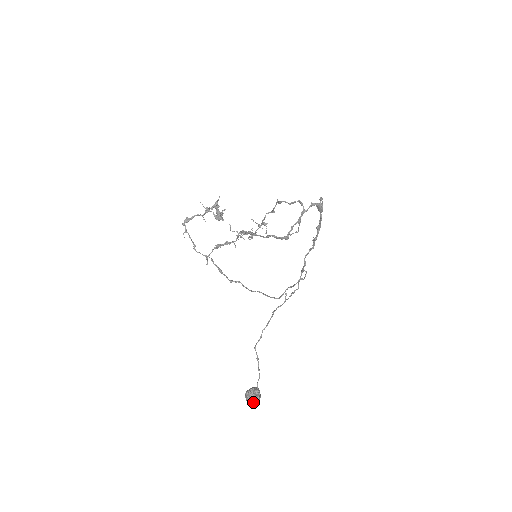
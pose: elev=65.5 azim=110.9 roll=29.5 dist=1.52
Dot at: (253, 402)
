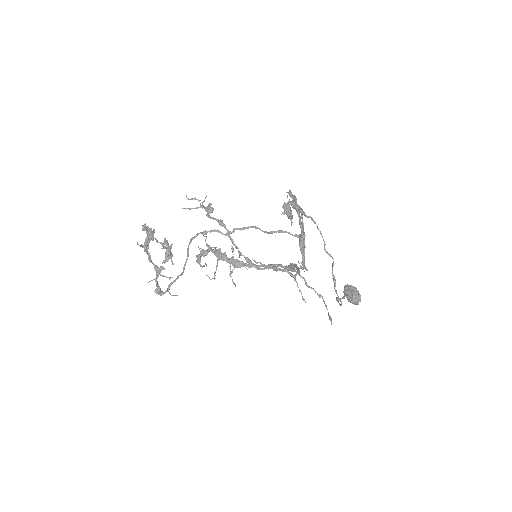
Dot at: occluded
